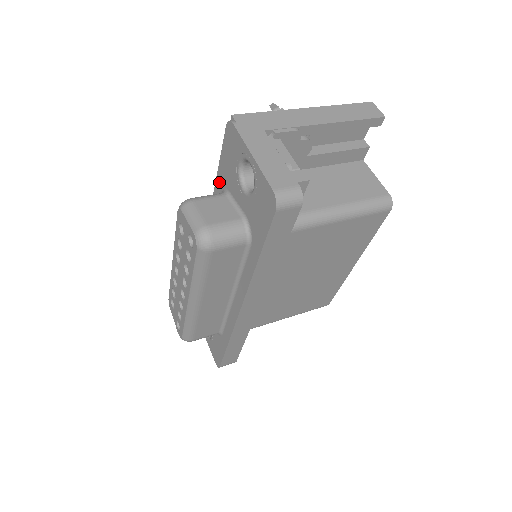
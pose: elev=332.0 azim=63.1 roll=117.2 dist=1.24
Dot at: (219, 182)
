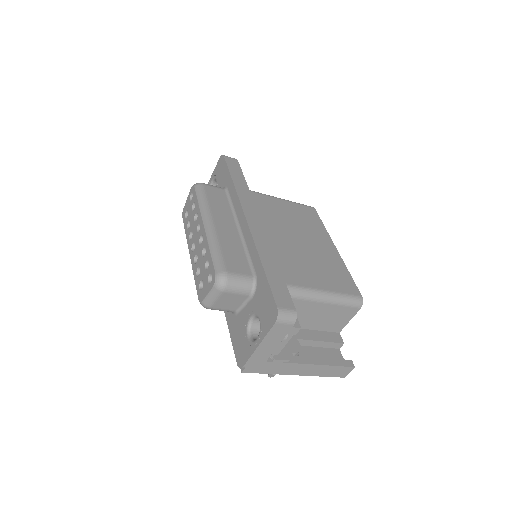
Dot at: occluded
